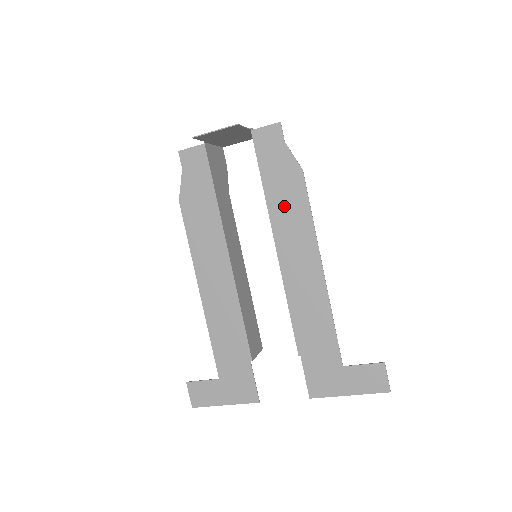
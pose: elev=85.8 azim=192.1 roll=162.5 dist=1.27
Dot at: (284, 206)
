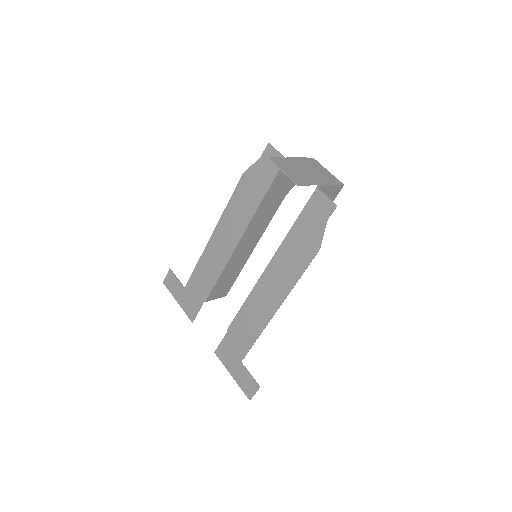
Dot at: (291, 254)
